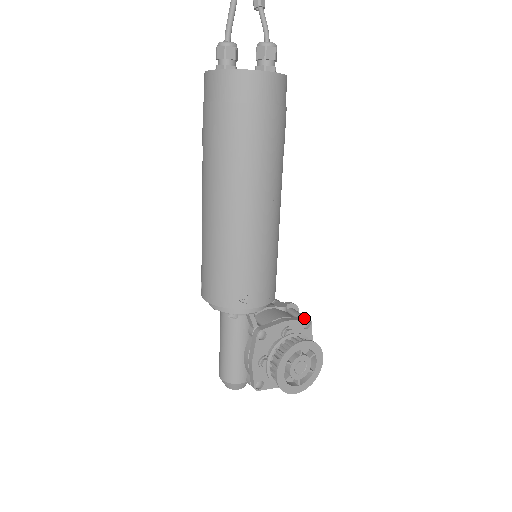
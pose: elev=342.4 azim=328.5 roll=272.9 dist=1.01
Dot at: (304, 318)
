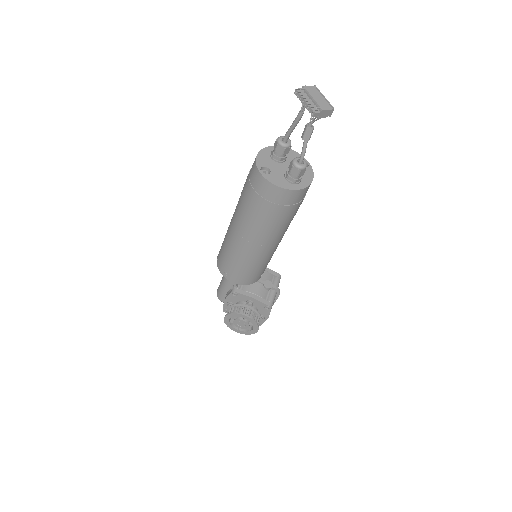
Dot at: (268, 303)
